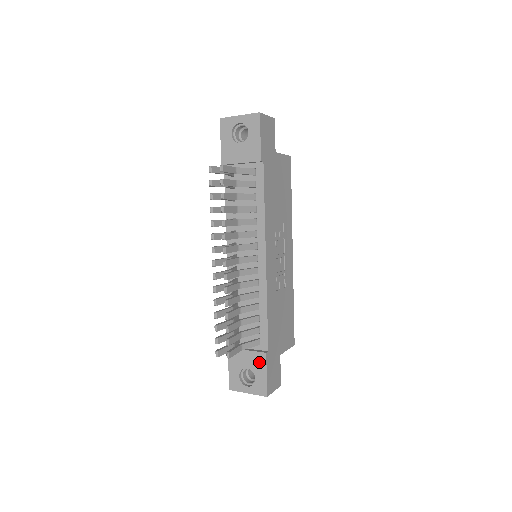
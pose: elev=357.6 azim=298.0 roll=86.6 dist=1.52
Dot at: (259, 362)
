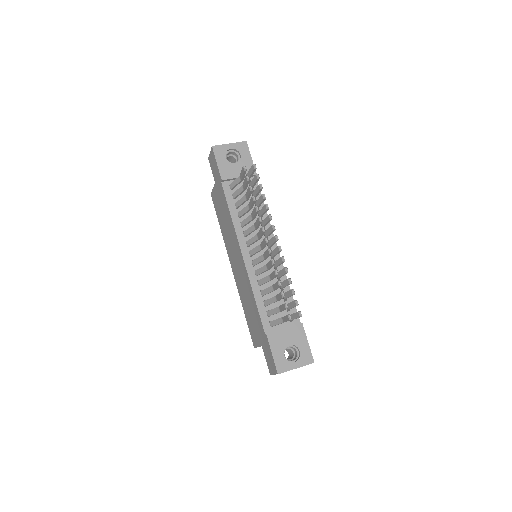
Dot at: (299, 334)
